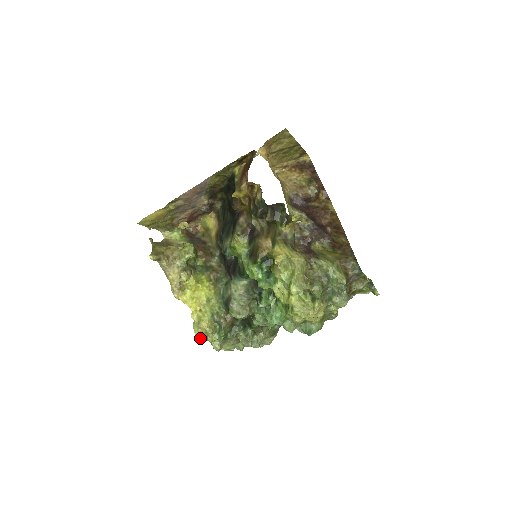
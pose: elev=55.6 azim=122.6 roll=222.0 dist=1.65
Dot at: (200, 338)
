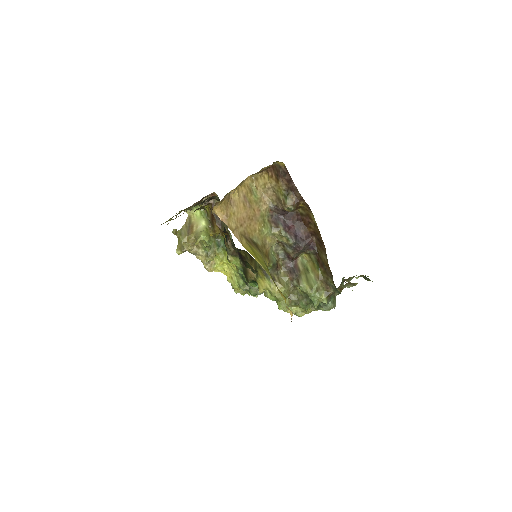
Dot at: occluded
